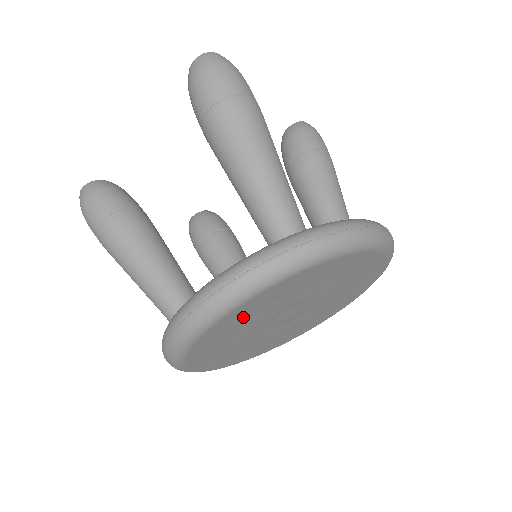
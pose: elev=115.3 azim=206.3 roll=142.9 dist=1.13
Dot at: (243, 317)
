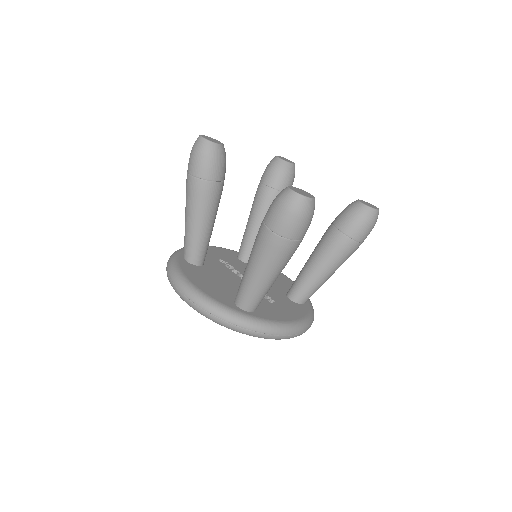
Dot at: occluded
